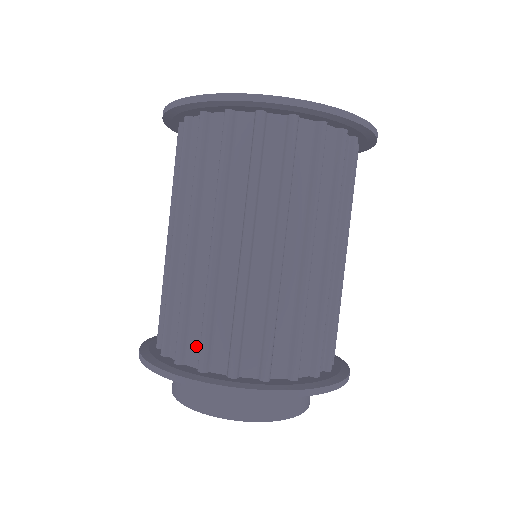
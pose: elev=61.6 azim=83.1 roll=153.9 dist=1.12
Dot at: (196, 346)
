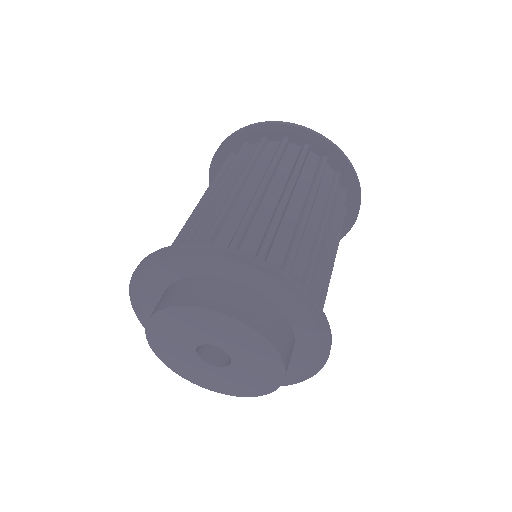
Dot at: occluded
